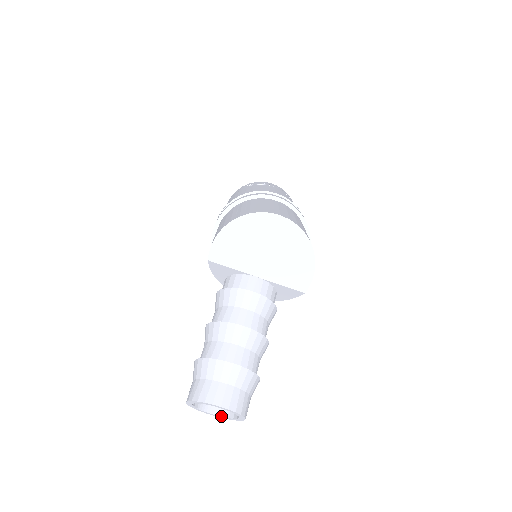
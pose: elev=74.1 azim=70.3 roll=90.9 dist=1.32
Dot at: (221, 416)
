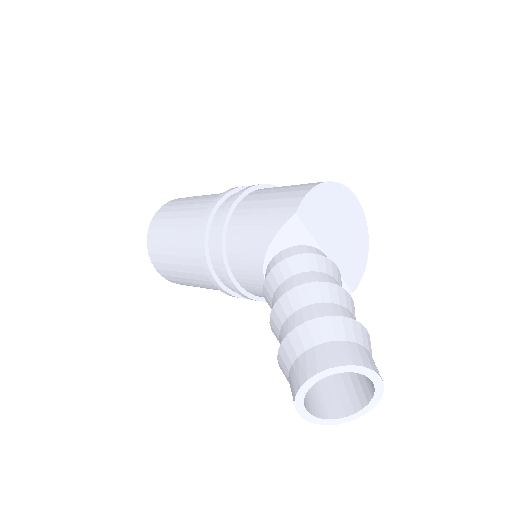
Dot at: (318, 417)
